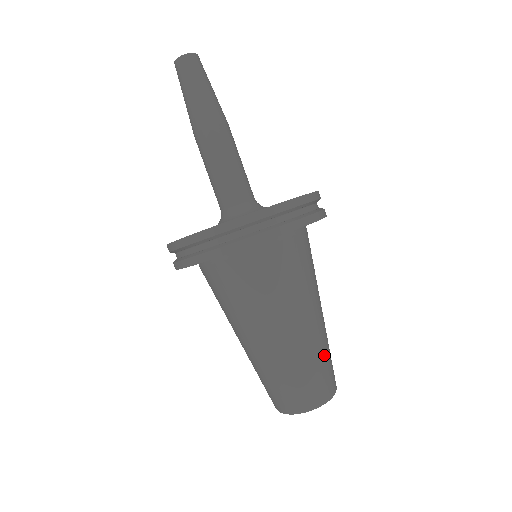
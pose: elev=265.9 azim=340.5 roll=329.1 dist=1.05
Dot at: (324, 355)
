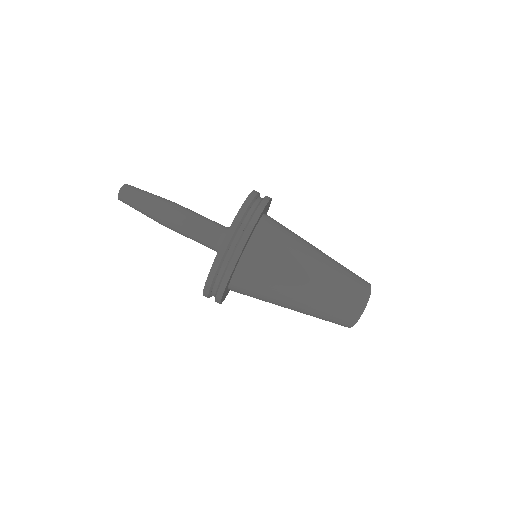
Dot at: (343, 270)
